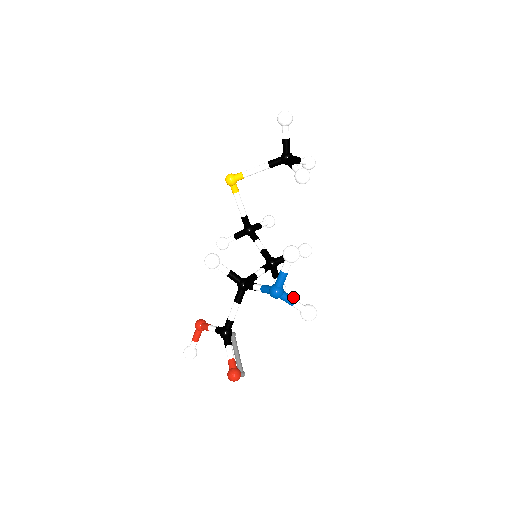
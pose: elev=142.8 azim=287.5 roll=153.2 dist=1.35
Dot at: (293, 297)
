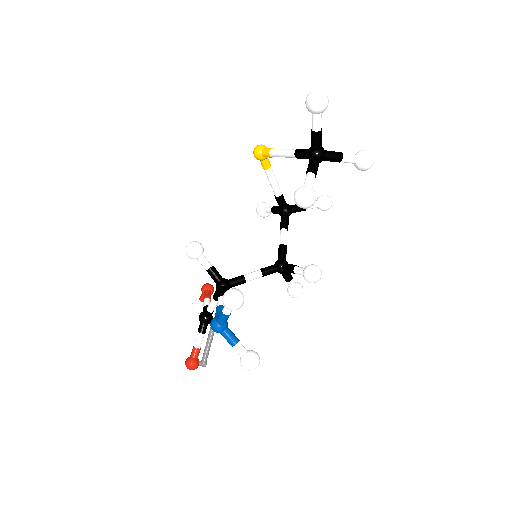
Dot at: (235, 338)
